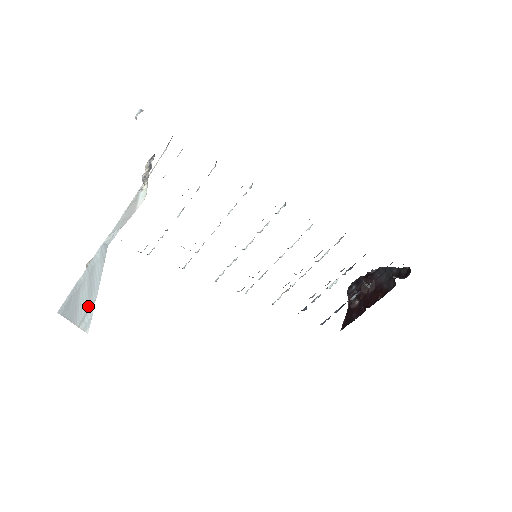
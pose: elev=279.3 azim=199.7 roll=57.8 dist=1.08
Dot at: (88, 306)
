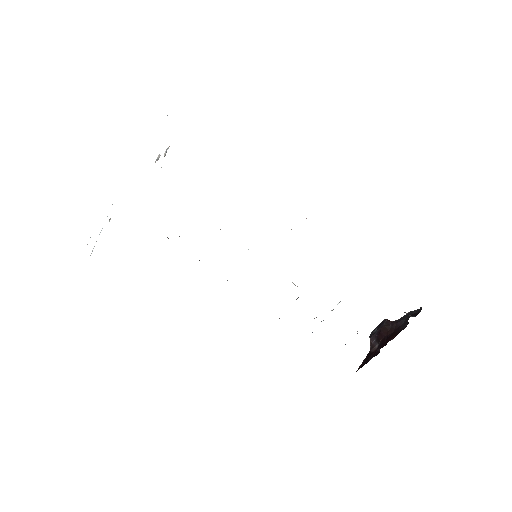
Dot at: occluded
